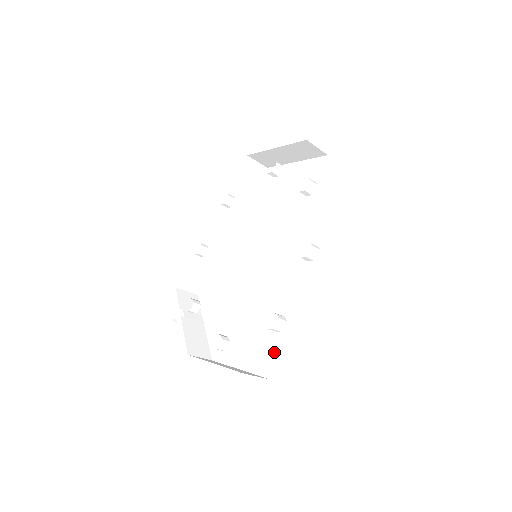
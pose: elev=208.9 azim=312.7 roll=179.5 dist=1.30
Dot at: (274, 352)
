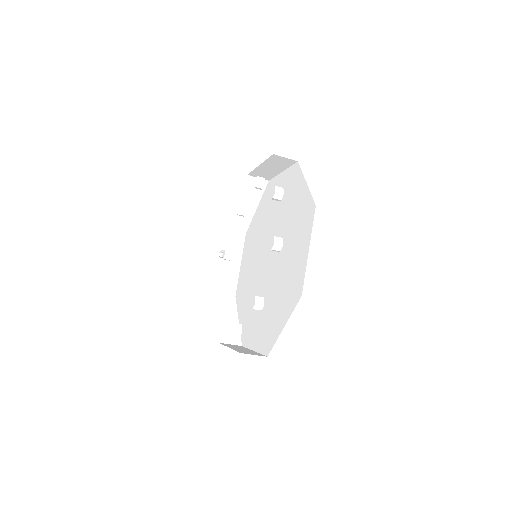
Dot at: (248, 332)
